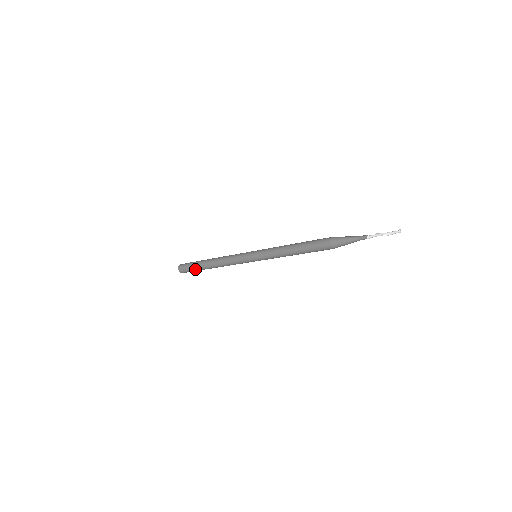
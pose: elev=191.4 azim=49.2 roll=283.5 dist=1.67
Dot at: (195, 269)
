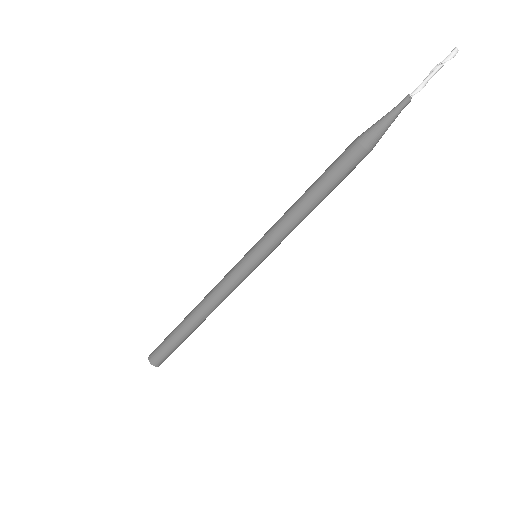
Dot at: (170, 334)
